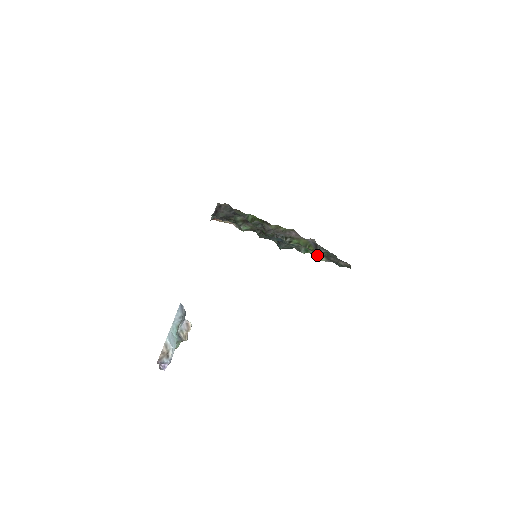
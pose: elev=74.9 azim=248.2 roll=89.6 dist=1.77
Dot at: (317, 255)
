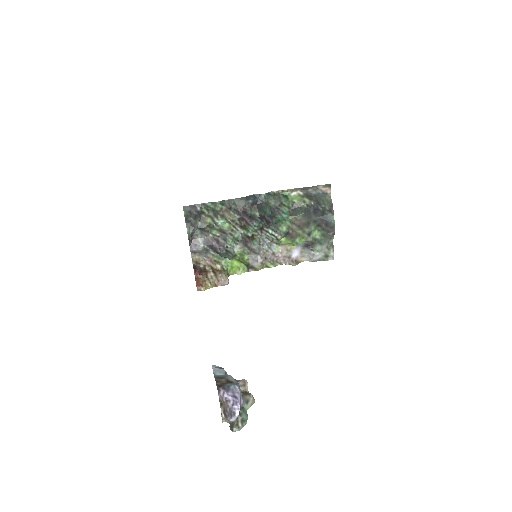
Dot at: (298, 200)
